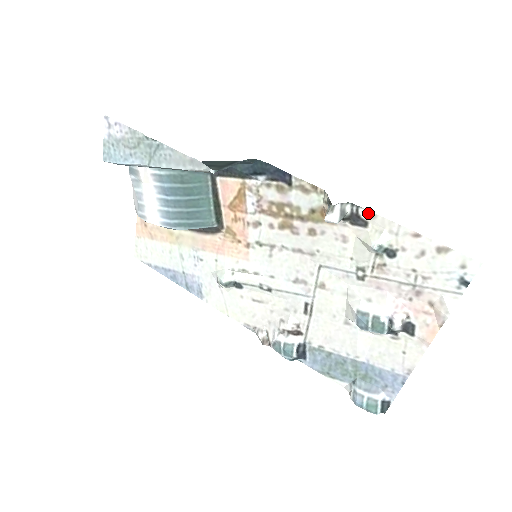
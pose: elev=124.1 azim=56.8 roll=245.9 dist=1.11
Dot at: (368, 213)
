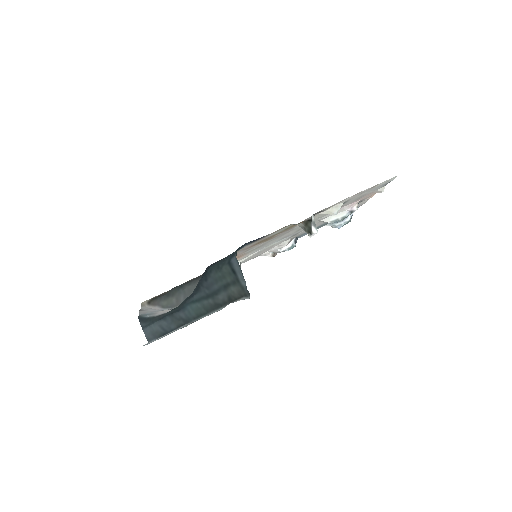
Dot at: occluded
